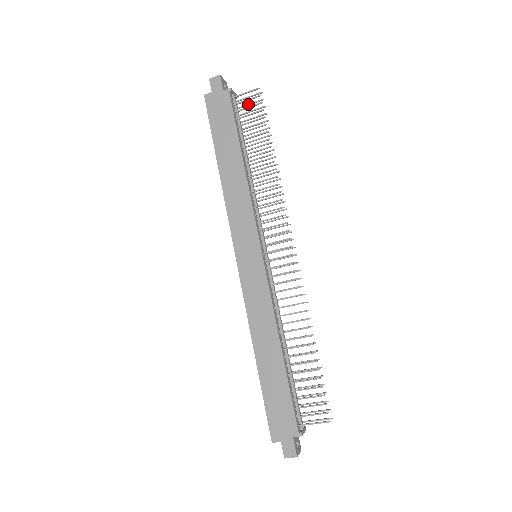
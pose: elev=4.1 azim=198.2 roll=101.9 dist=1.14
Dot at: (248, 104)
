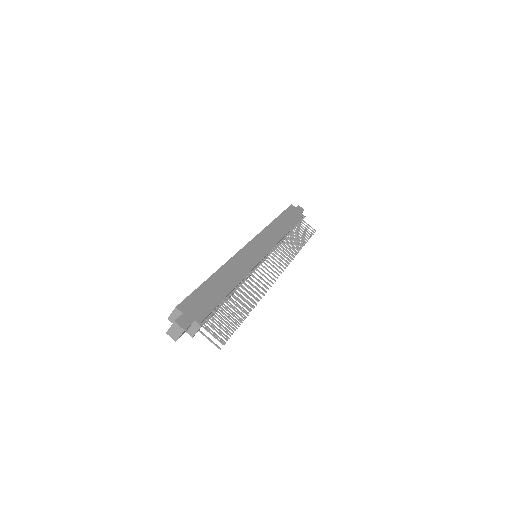
Dot at: occluded
